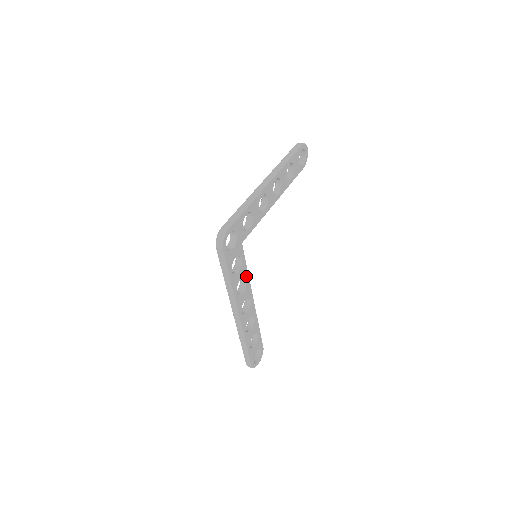
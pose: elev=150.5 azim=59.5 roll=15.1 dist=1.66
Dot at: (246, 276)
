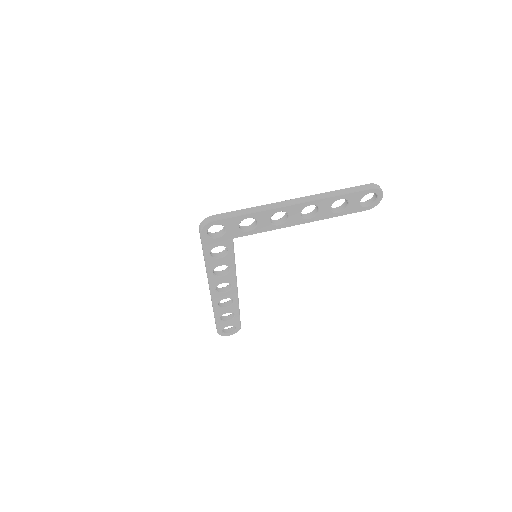
Dot at: (231, 266)
